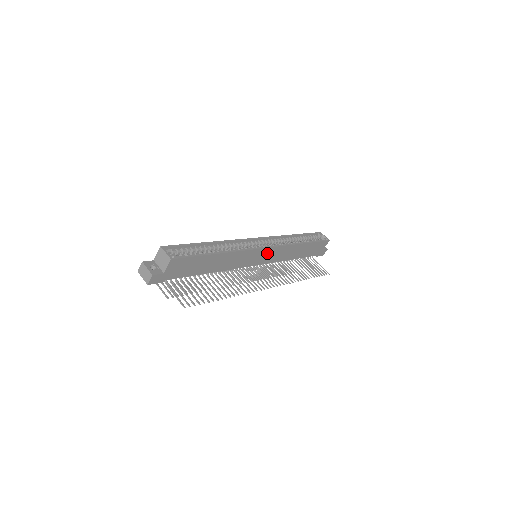
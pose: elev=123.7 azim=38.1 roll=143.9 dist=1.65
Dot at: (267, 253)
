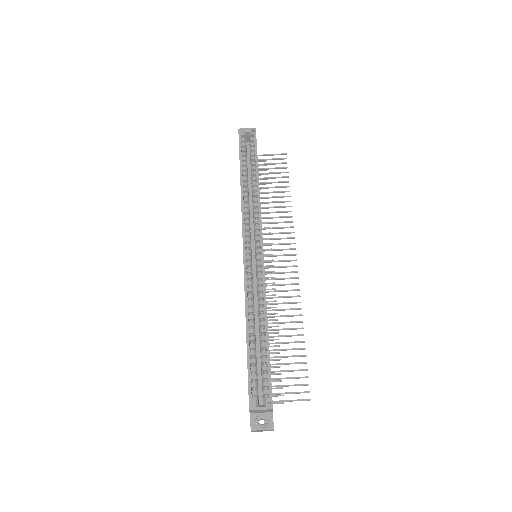
Dot at: occluded
